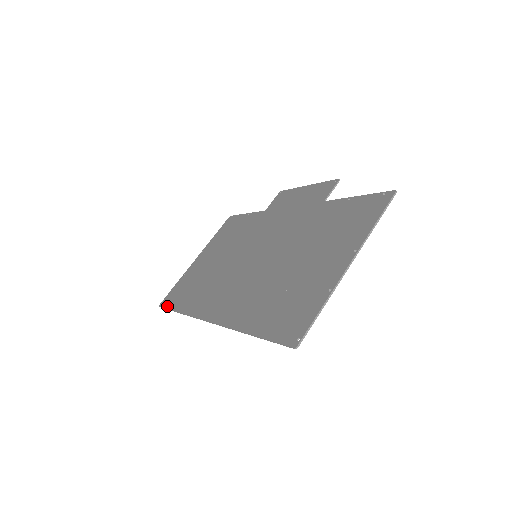
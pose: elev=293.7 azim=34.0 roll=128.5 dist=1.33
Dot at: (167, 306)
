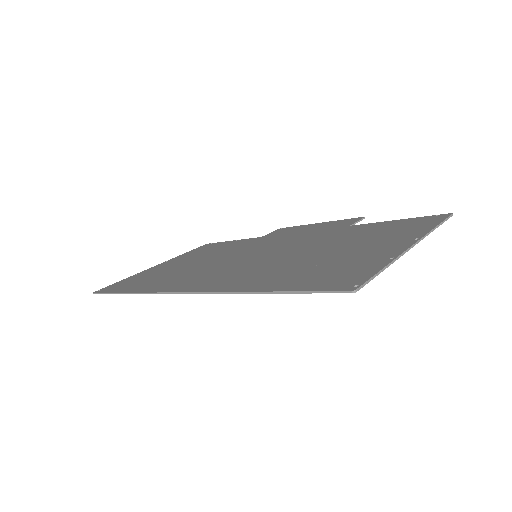
Dot at: (108, 291)
